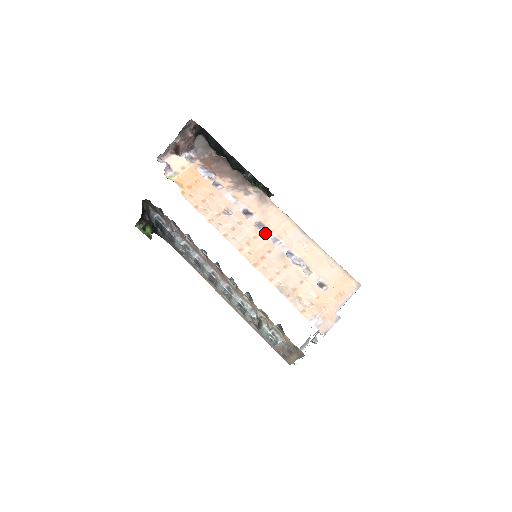
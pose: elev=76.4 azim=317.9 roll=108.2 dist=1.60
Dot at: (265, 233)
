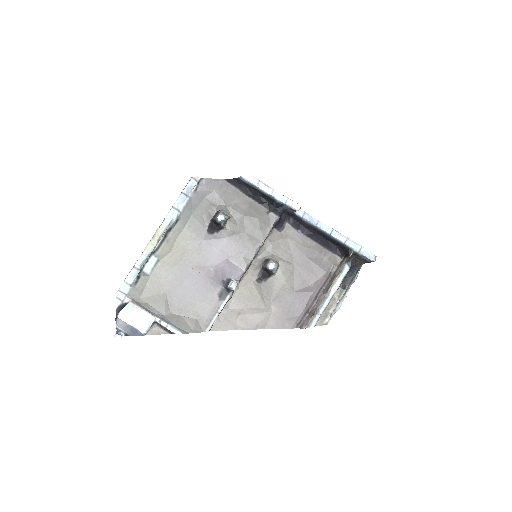
Dot at: occluded
